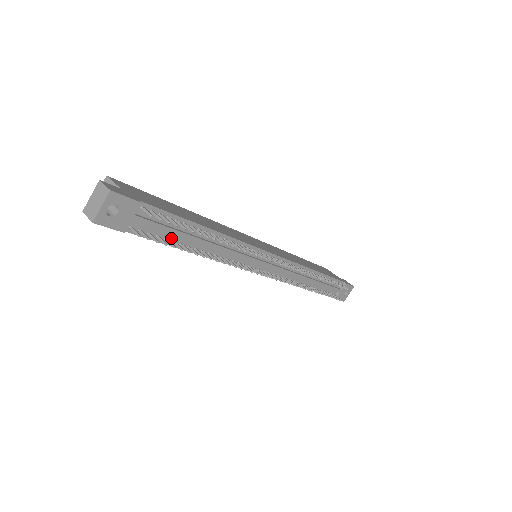
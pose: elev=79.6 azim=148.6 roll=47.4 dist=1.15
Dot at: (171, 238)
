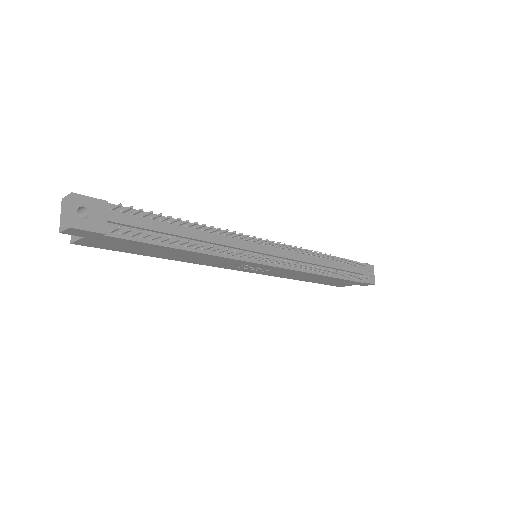
Dot at: occluded
